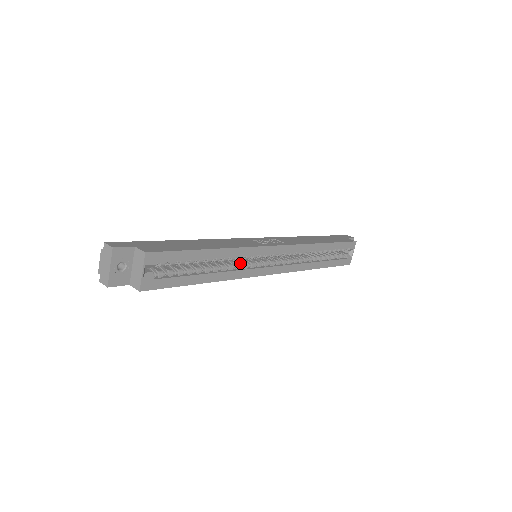
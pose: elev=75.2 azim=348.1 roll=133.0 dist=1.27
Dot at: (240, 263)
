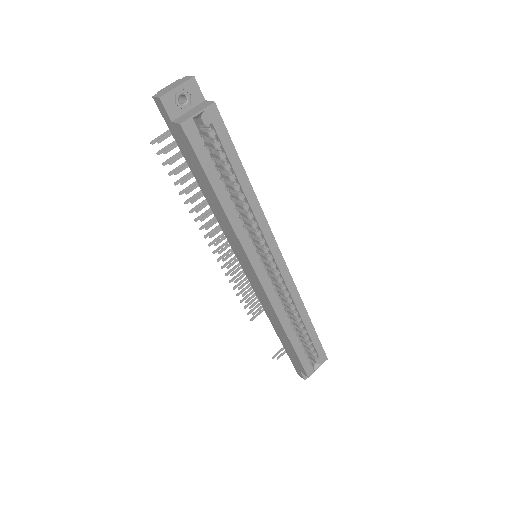
Dot at: occluded
